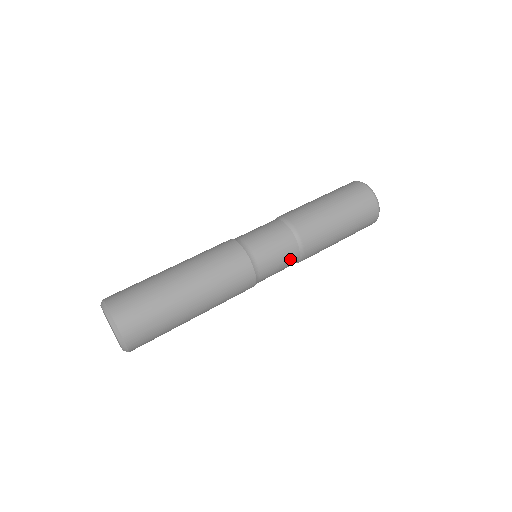
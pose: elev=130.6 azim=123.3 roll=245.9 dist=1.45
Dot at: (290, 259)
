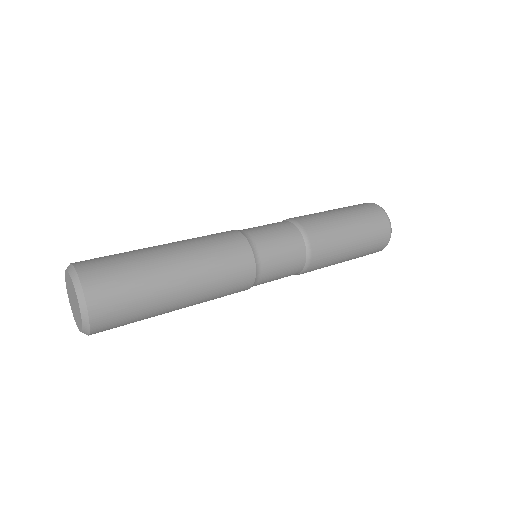
Dot at: (288, 233)
